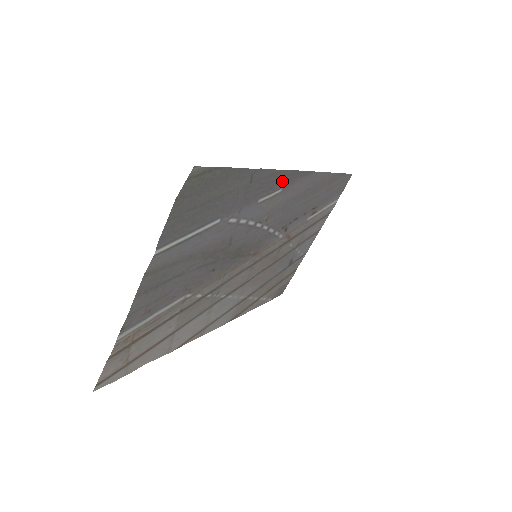
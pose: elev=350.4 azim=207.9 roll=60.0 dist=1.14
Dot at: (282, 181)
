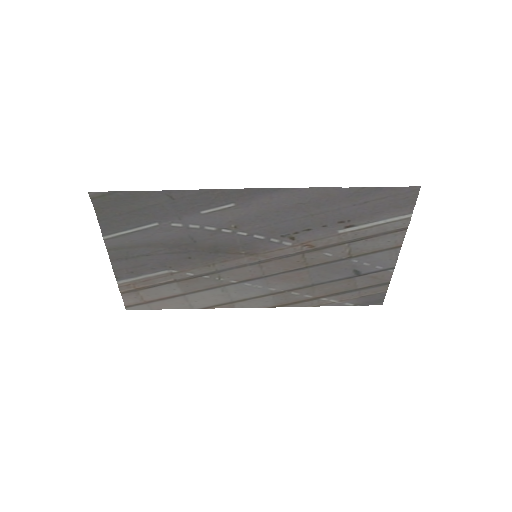
Dot at: (227, 197)
